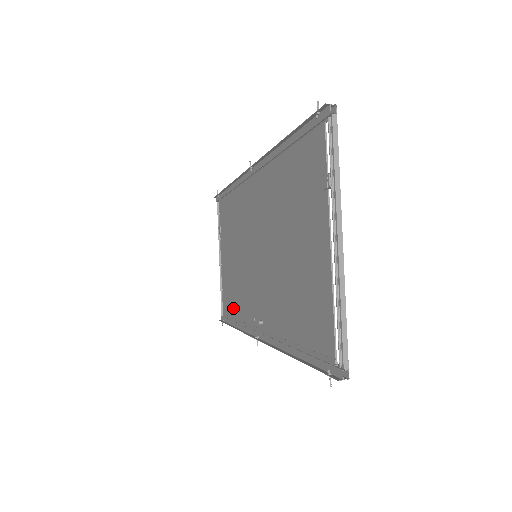
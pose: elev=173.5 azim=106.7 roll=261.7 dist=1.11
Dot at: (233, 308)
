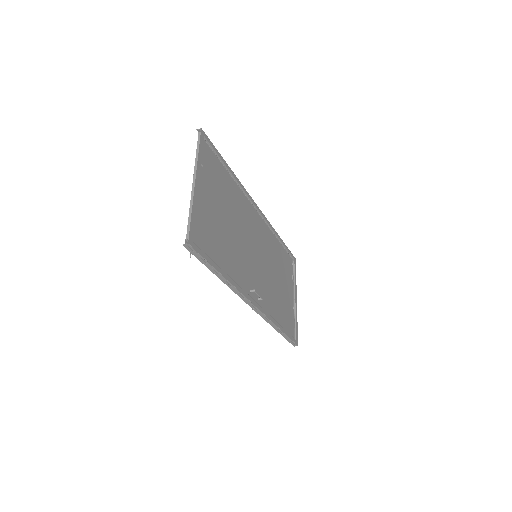
Dot at: (281, 319)
